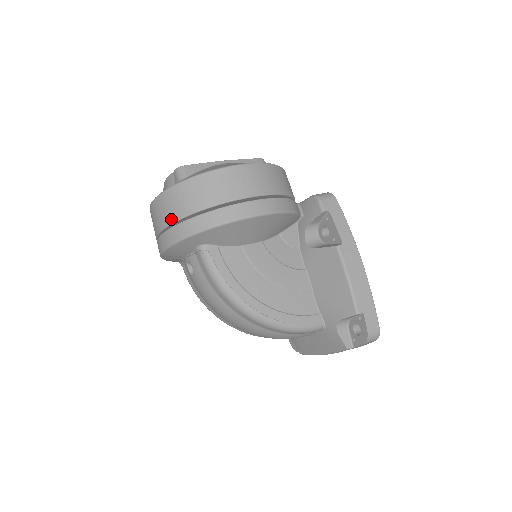
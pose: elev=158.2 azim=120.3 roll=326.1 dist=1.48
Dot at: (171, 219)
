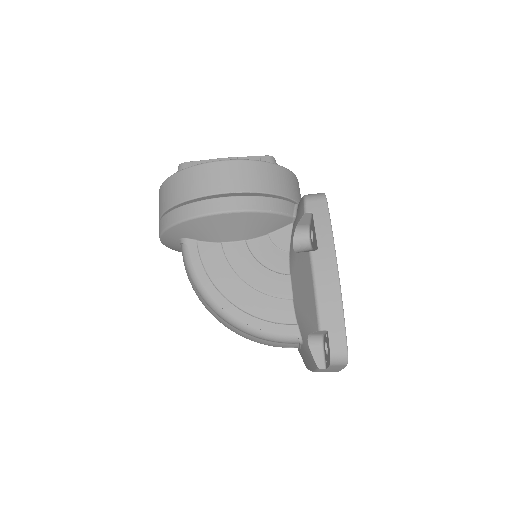
Dot at: (161, 212)
